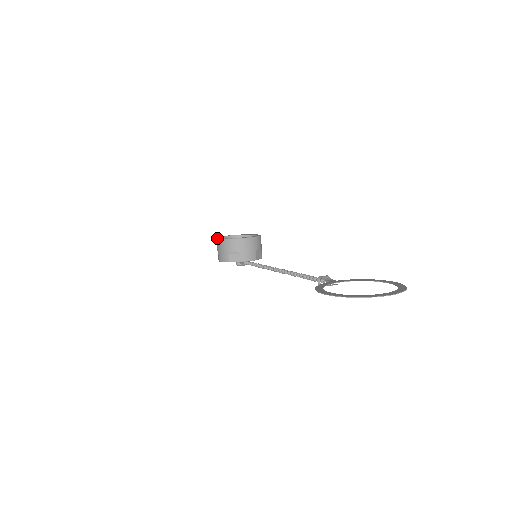
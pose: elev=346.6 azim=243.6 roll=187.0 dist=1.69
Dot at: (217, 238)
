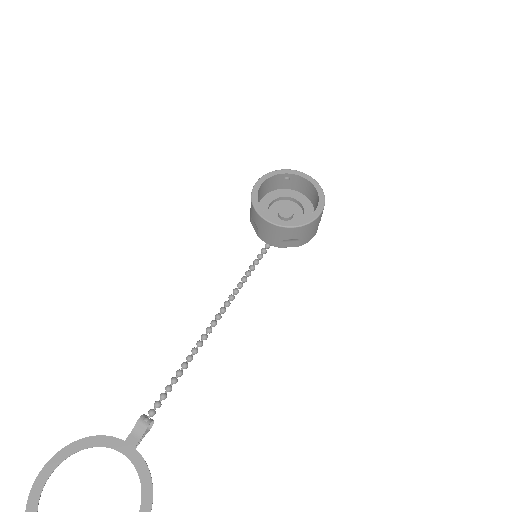
Dot at: occluded
